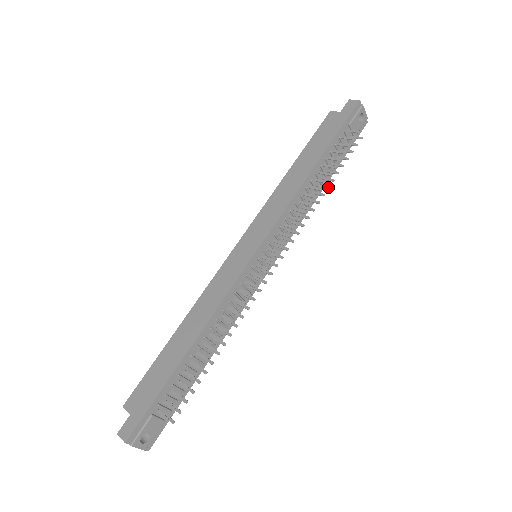
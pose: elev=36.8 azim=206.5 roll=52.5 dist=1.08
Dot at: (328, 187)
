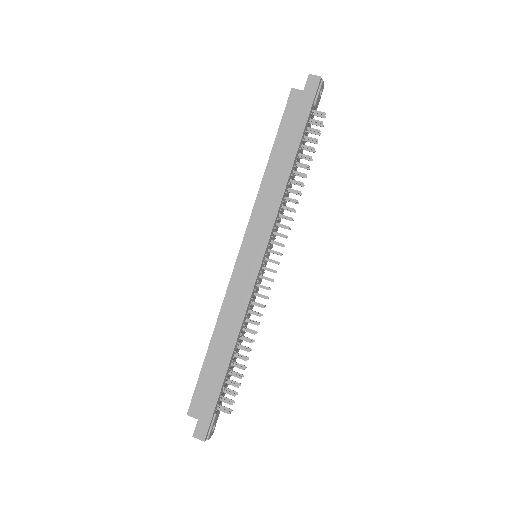
Dot at: (306, 177)
